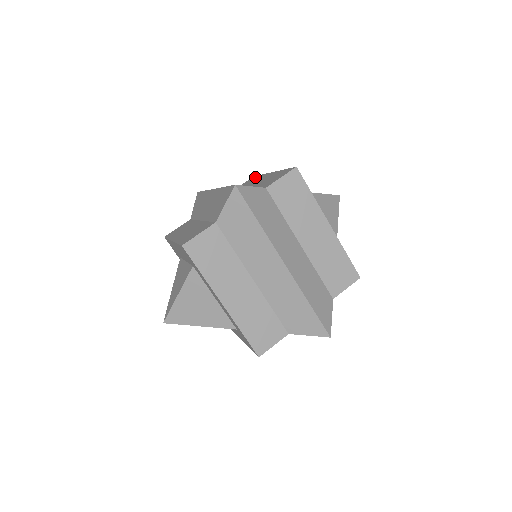
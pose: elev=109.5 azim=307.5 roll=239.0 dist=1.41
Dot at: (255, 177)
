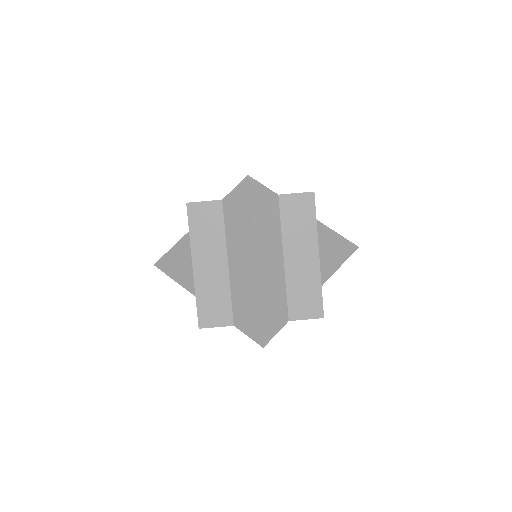
Dot at: occluded
